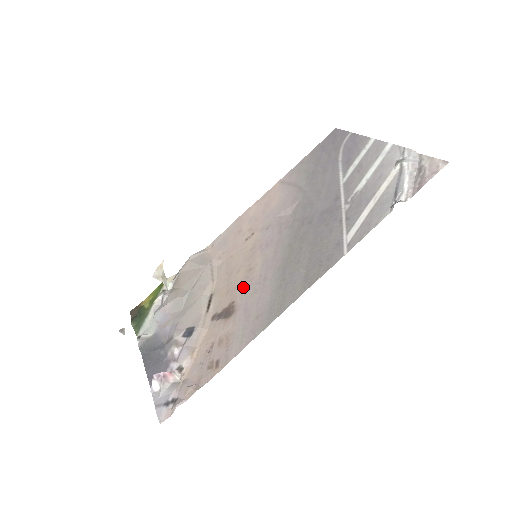
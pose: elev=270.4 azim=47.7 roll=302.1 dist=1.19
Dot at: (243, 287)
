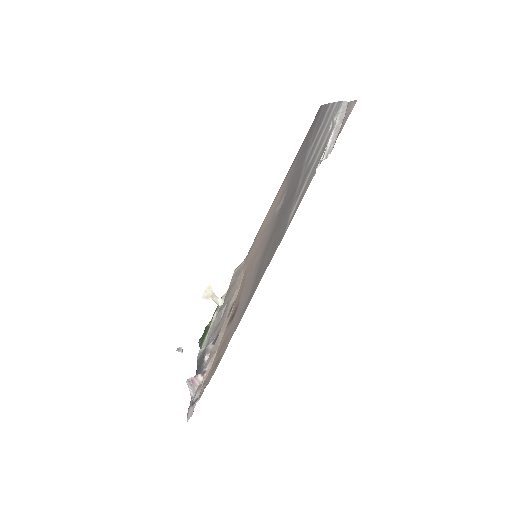
Dot at: (244, 288)
